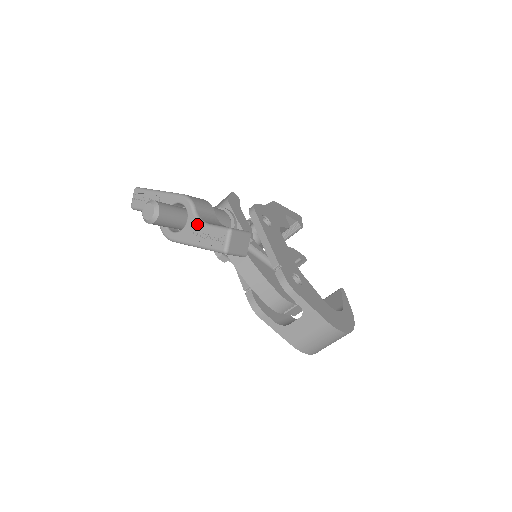
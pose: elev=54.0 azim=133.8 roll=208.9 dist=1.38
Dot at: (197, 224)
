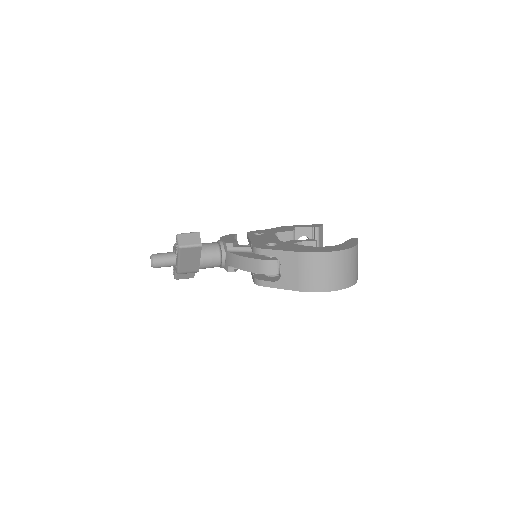
Dot at: (175, 250)
